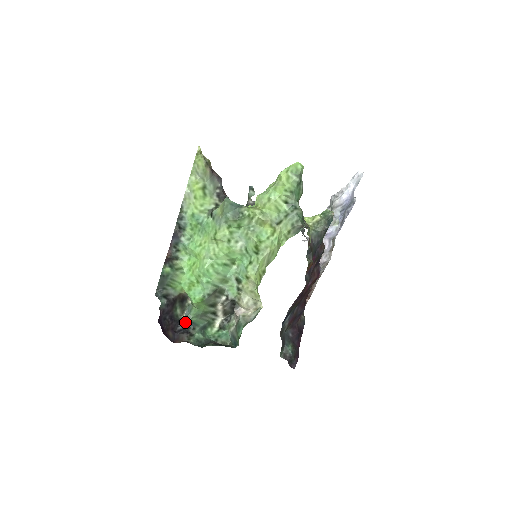
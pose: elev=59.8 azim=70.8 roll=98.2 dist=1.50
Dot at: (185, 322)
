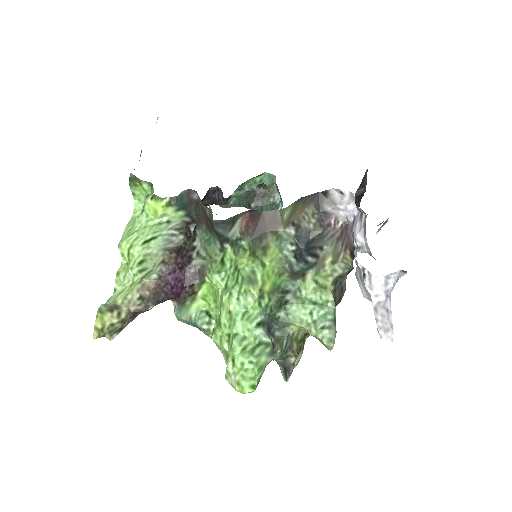
Dot at: occluded
